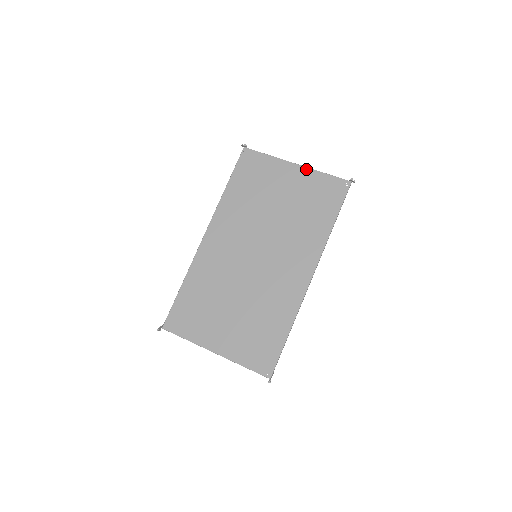
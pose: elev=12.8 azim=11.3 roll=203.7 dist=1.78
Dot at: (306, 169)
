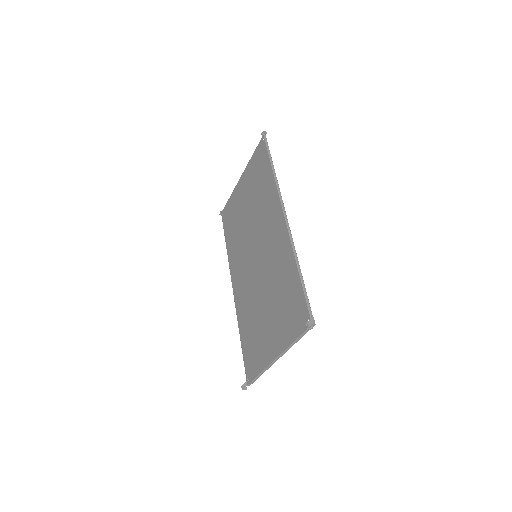
Dot at: (245, 171)
